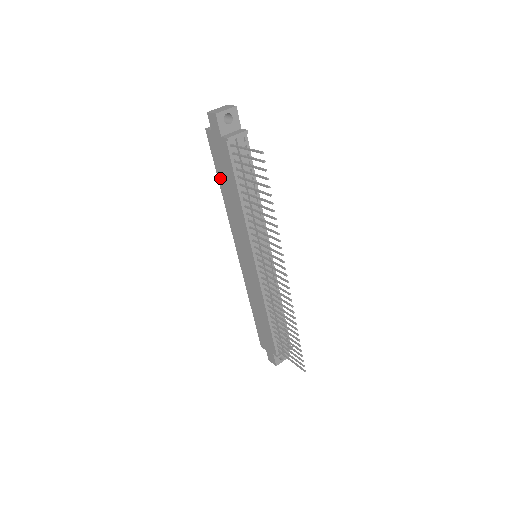
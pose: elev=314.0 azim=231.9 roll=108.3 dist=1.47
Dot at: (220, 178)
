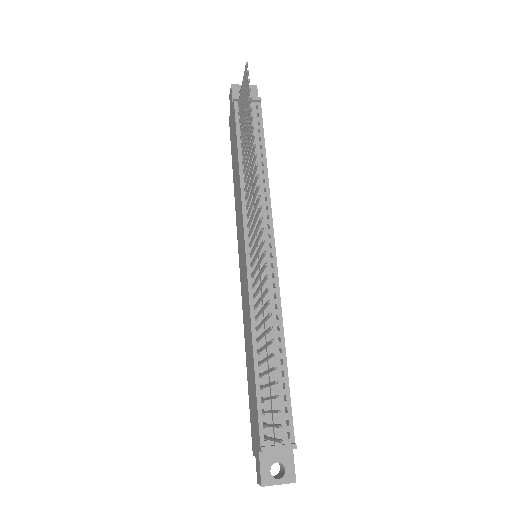
Dot at: (233, 163)
